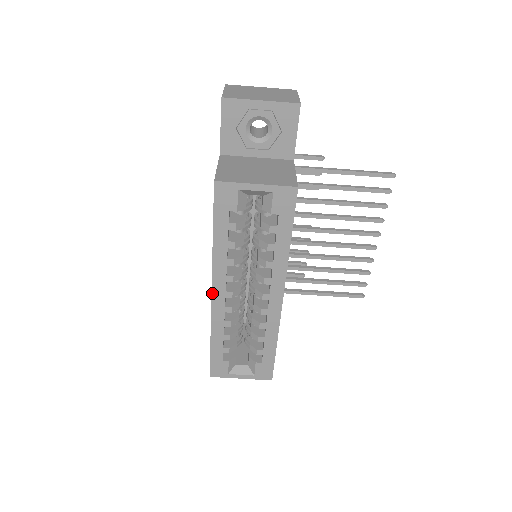
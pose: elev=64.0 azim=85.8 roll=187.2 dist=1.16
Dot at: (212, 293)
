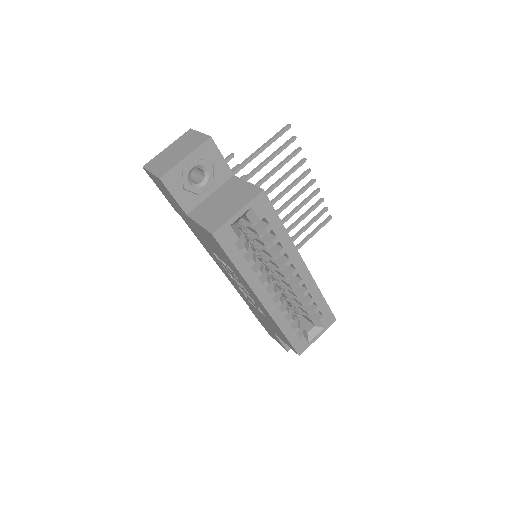
Dot at: (262, 303)
